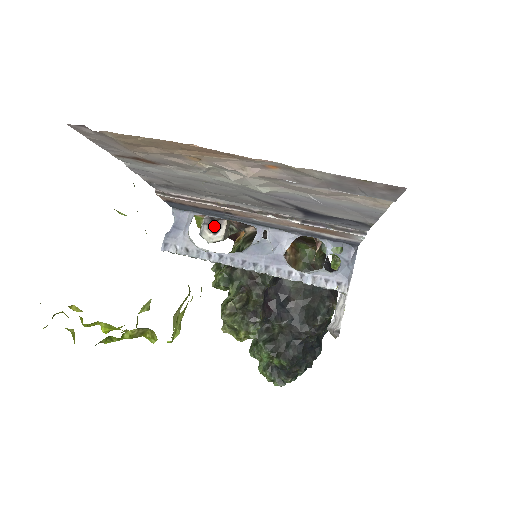
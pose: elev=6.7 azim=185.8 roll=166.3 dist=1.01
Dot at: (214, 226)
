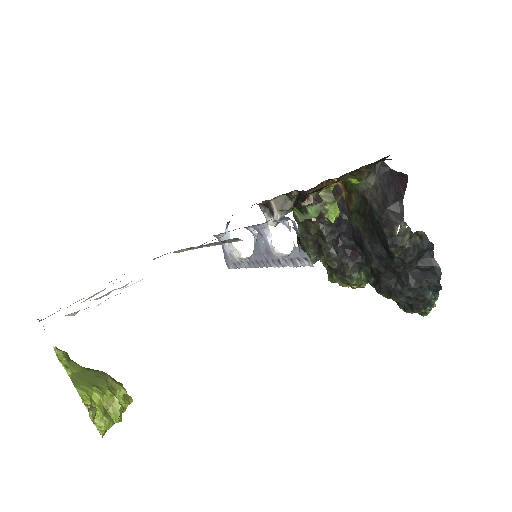
Dot at: (270, 210)
